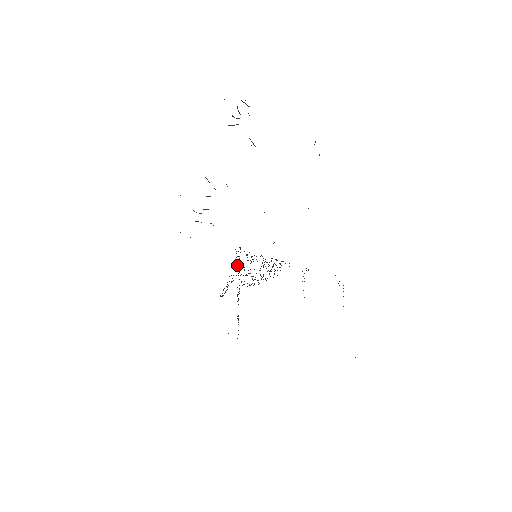
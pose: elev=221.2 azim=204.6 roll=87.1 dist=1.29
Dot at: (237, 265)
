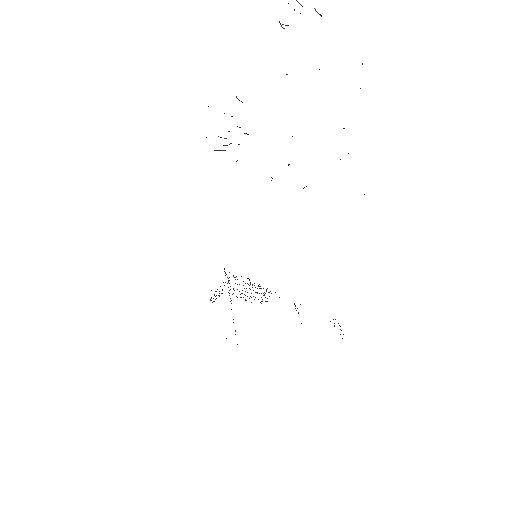
Dot at: occluded
